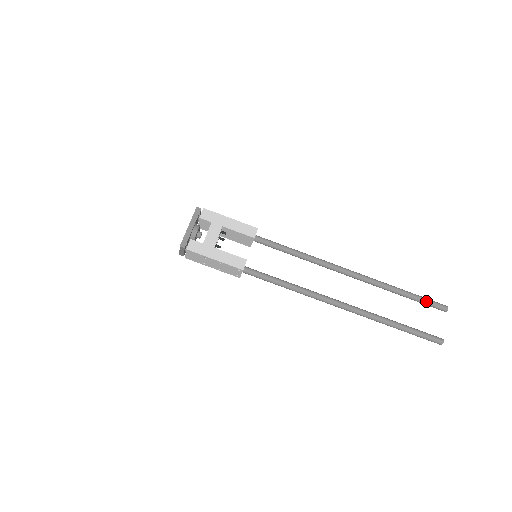
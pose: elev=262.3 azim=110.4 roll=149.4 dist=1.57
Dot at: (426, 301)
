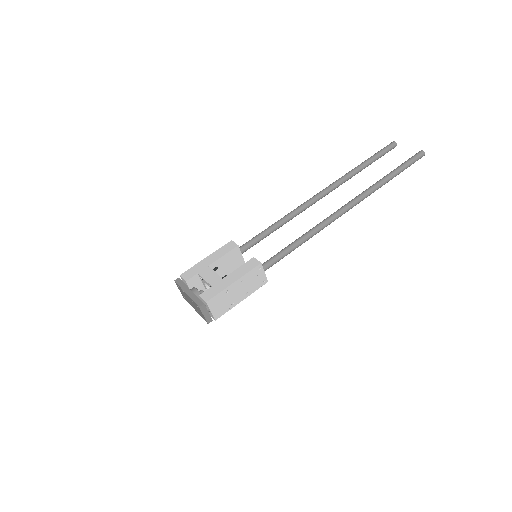
Dot at: (379, 153)
